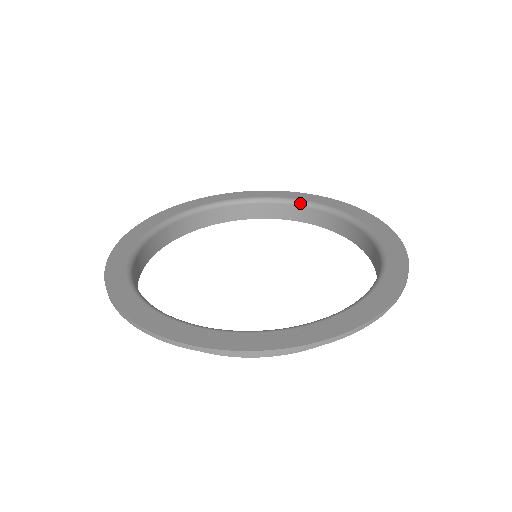
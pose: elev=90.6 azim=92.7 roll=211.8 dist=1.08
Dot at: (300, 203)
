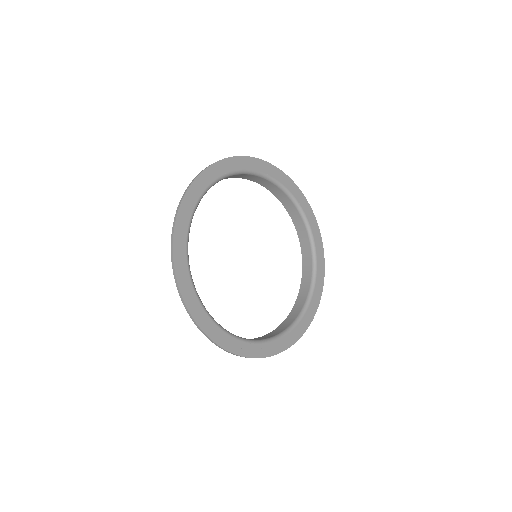
Dot at: (299, 209)
